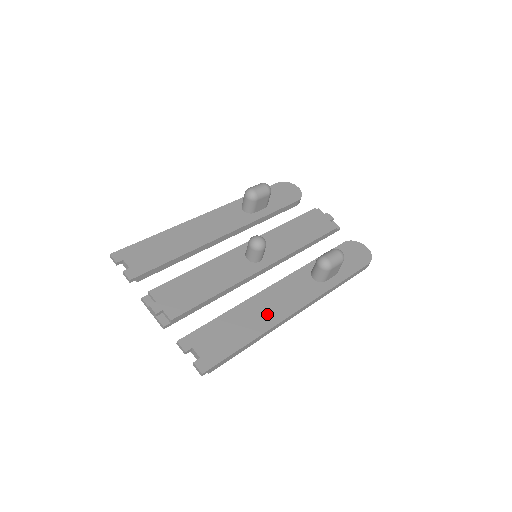
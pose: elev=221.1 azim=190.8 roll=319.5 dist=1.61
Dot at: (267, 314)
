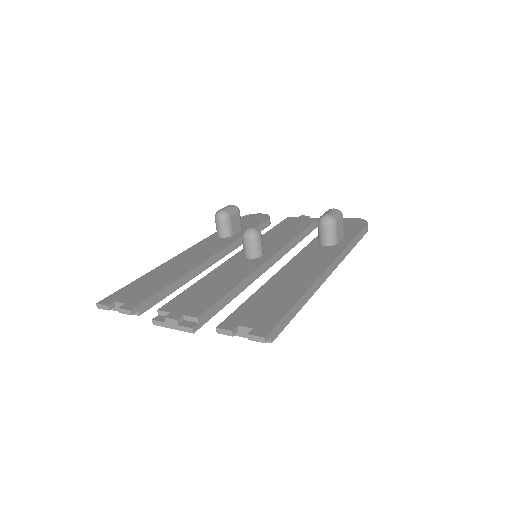
Dot at: (300, 279)
